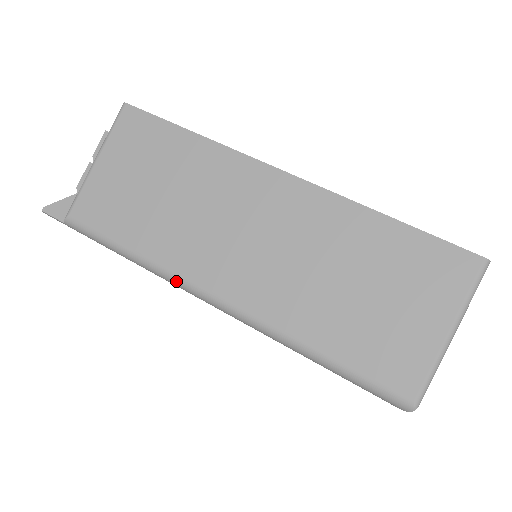
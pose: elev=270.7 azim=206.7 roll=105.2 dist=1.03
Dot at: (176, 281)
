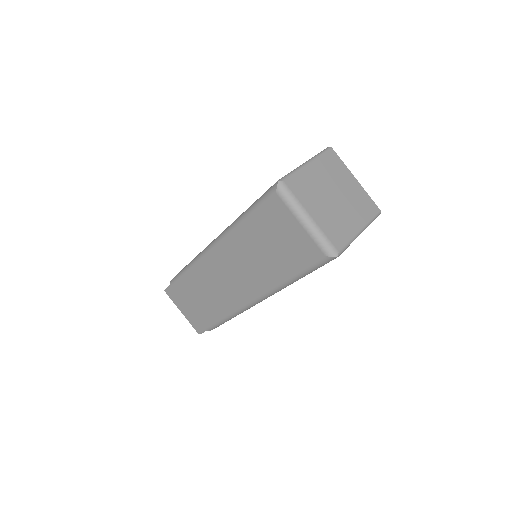
Dot at: (201, 253)
